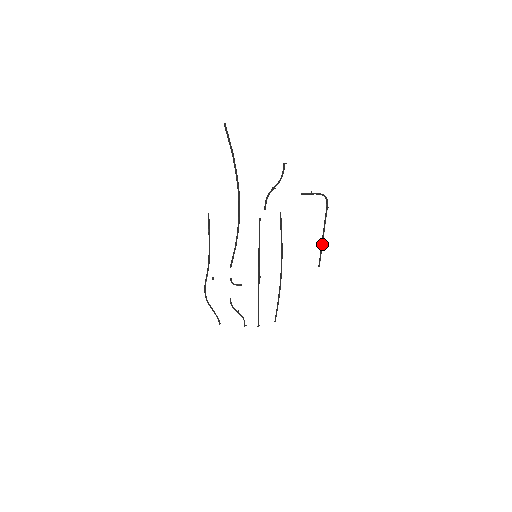
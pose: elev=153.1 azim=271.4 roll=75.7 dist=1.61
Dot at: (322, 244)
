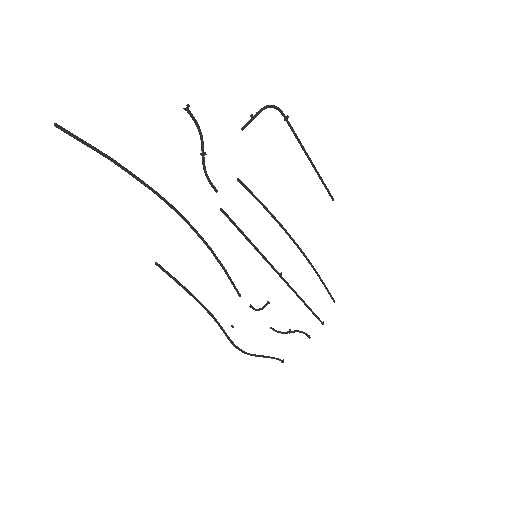
Dot at: (316, 170)
